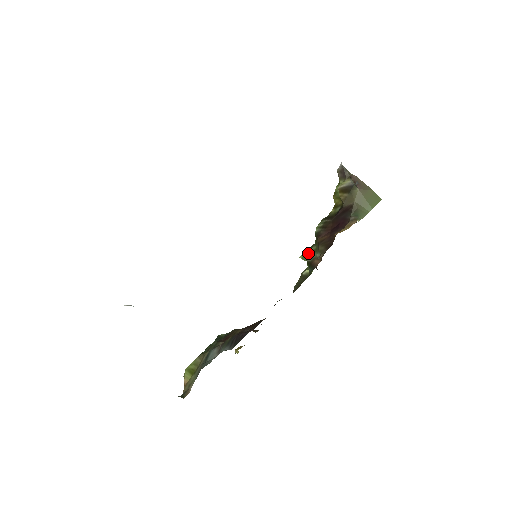
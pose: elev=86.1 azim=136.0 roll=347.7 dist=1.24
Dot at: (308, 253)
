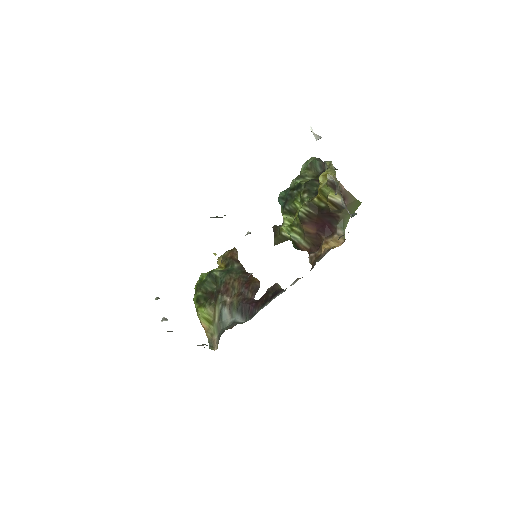
Dot at: (293, 233)
